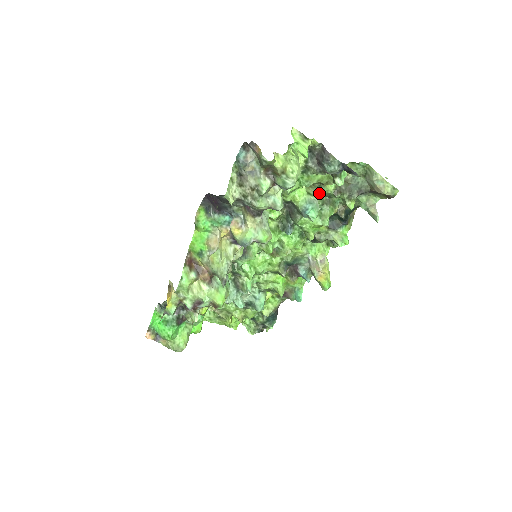
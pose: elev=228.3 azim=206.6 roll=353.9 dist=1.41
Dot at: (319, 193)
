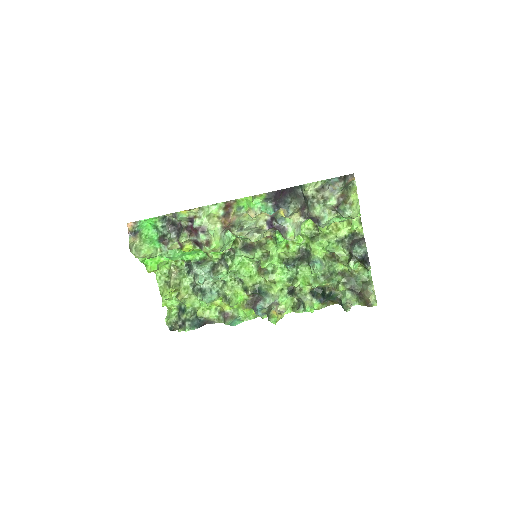
Dot at: (329, 265)
